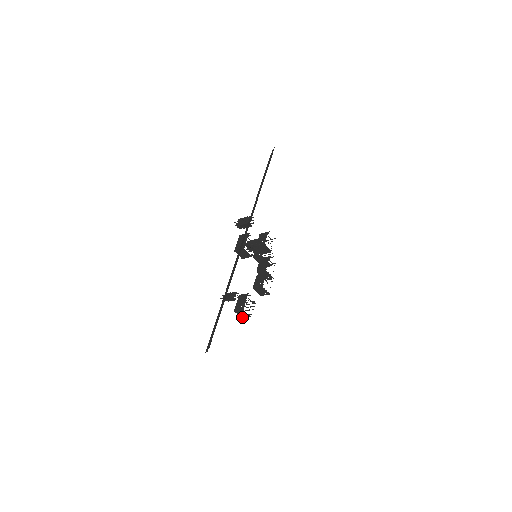
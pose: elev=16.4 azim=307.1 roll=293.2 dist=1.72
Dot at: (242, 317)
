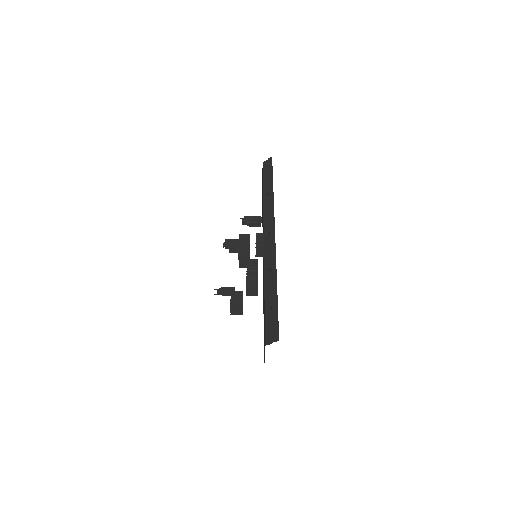
Dot at: (232, 314)
